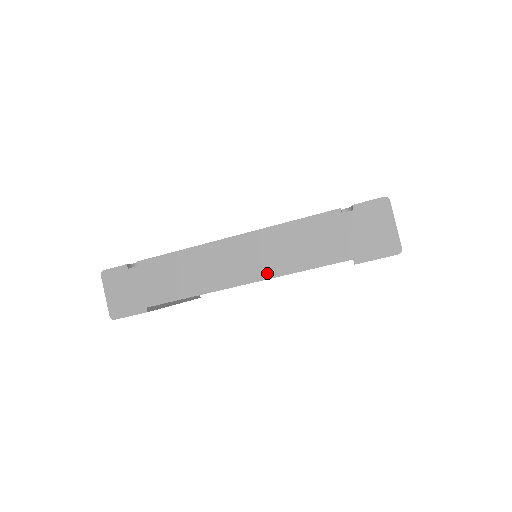
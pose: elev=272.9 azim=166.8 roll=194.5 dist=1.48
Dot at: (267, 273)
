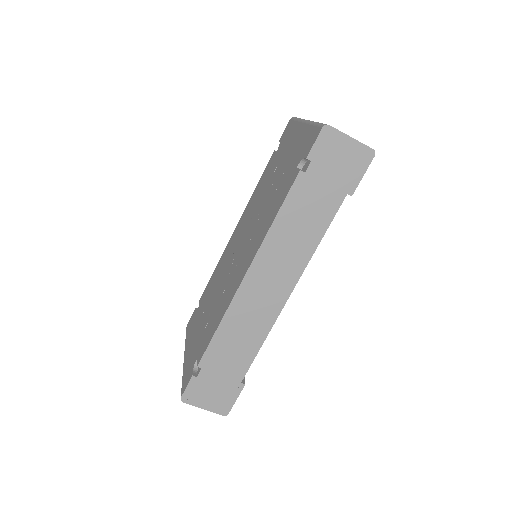
Dot at: (298, 269)
